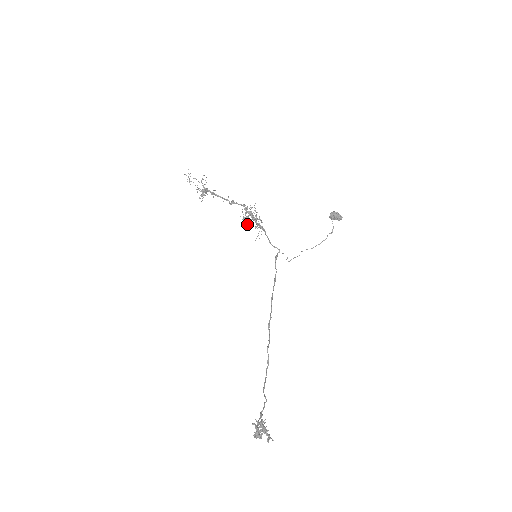
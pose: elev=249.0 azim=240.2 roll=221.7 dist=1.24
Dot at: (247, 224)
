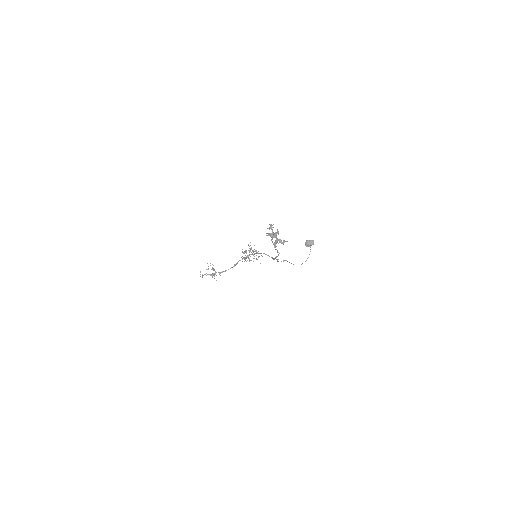
Dot at: occluded
